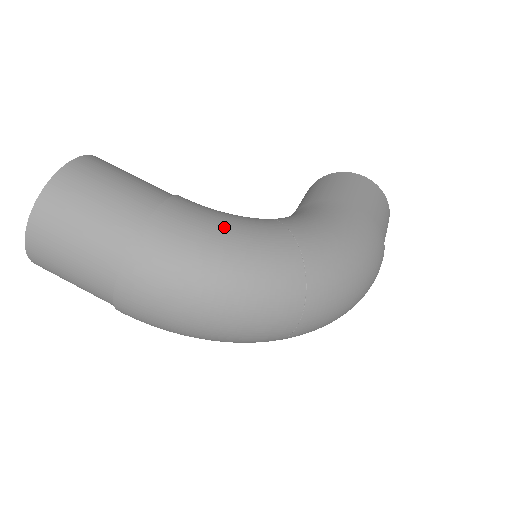
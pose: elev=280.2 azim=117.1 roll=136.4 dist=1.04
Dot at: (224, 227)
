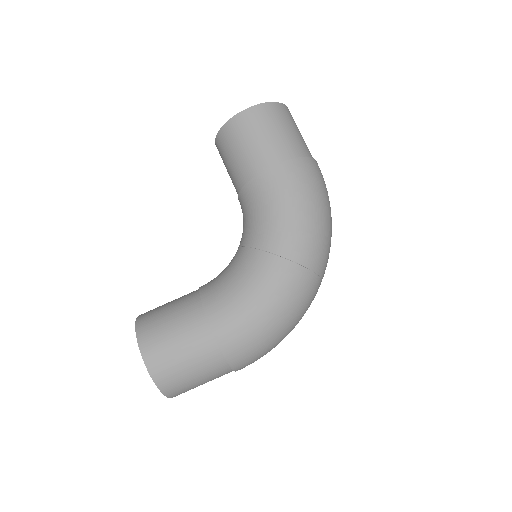
Dot at: (251, 303)
